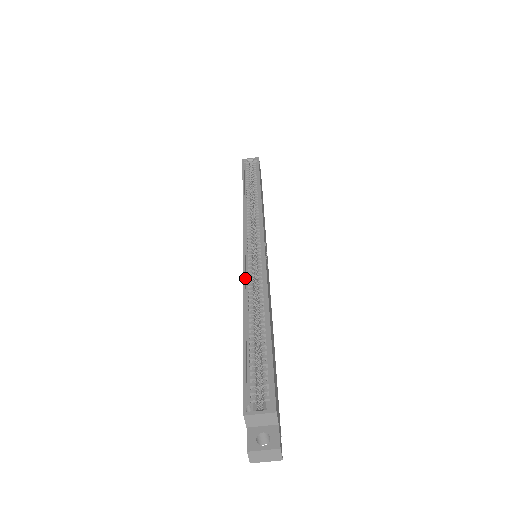
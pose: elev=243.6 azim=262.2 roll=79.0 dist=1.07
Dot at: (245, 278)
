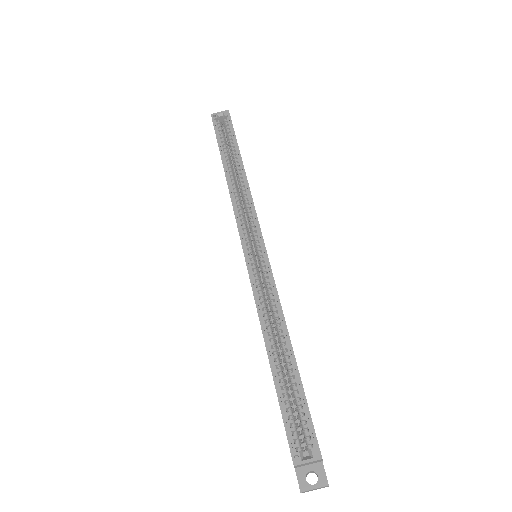
Dot at: (256, 299)
